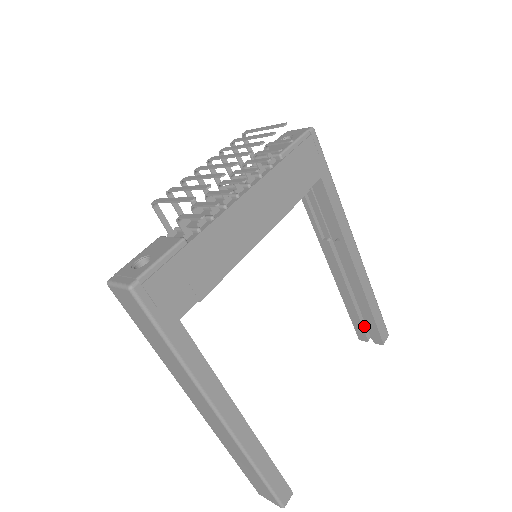
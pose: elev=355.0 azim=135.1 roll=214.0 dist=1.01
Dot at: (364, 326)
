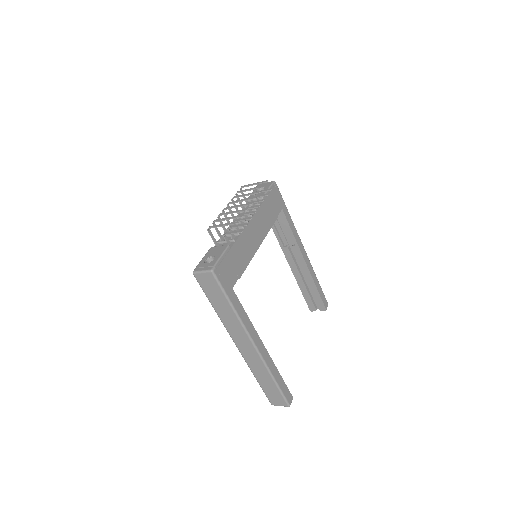
Dot at: (313, 301)
